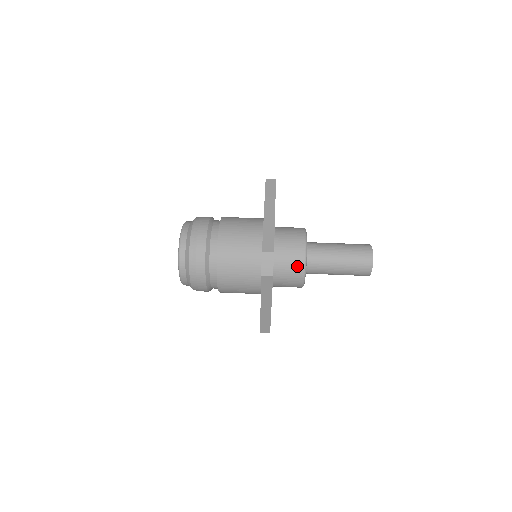
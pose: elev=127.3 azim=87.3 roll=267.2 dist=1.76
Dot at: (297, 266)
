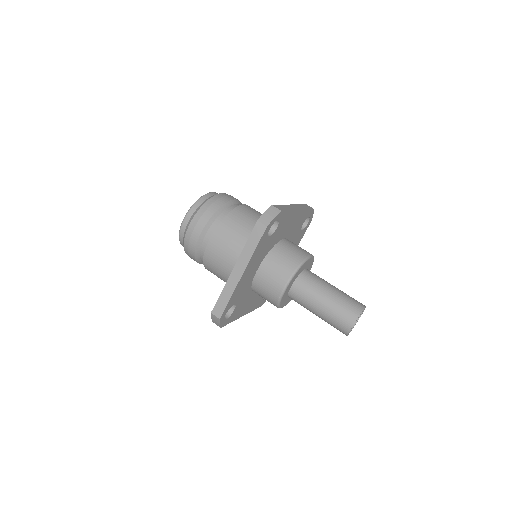
Dot at: (271, 302)
